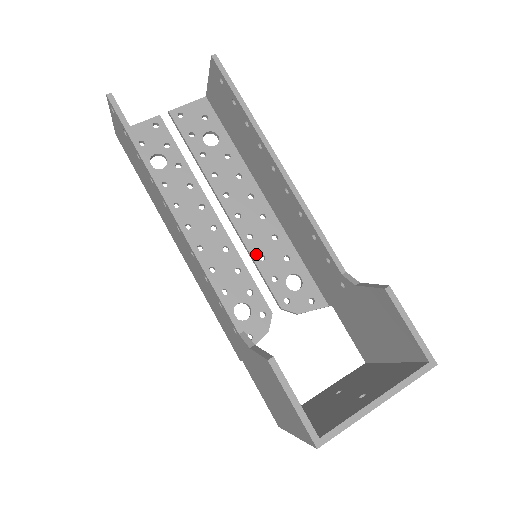
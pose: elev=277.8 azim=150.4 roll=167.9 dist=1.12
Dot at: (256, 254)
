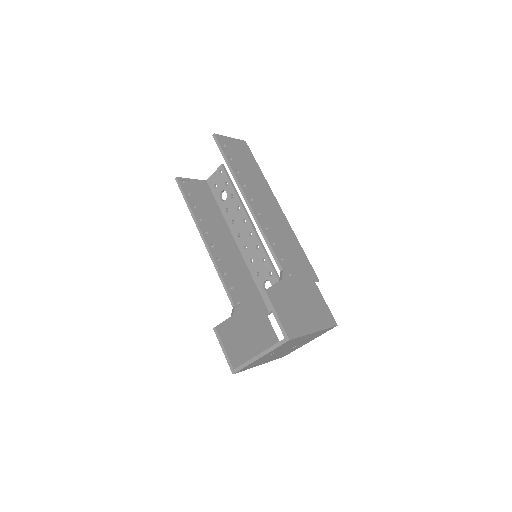
Dot at: occluded
